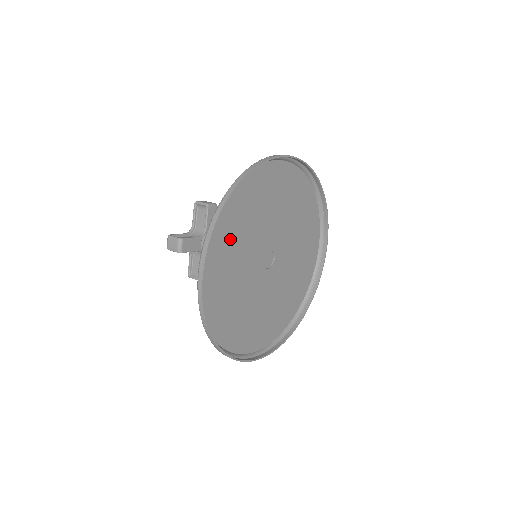
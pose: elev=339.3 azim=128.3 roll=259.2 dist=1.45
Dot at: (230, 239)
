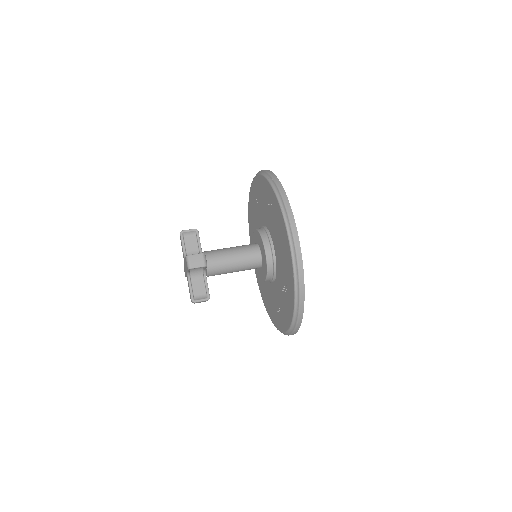
Dot at: occluded
